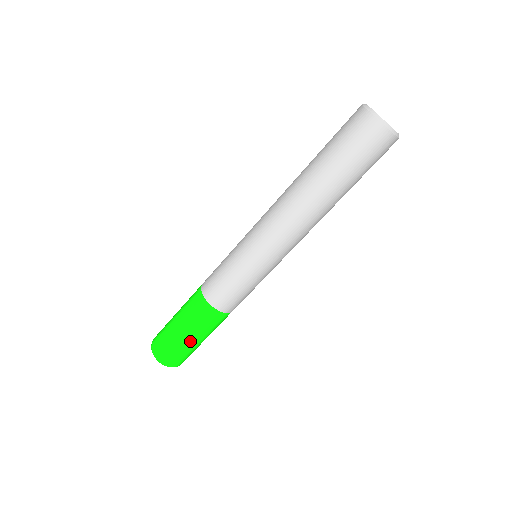
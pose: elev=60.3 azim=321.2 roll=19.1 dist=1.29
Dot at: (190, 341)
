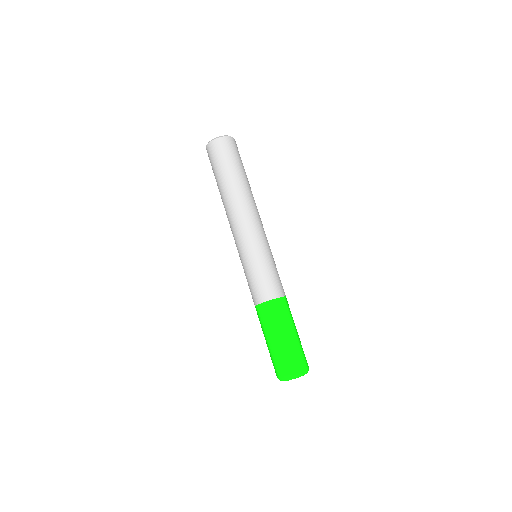
Dot at: (273, 342)
